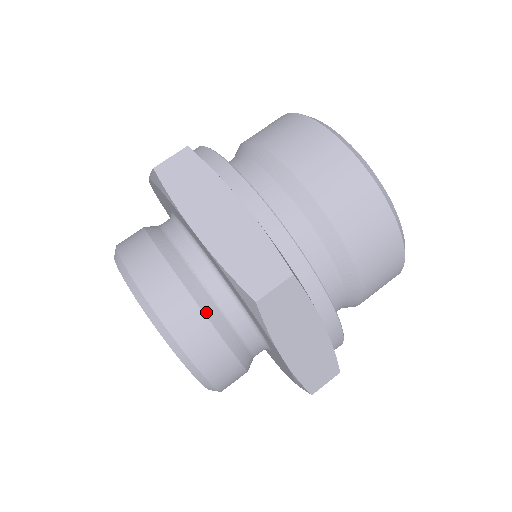
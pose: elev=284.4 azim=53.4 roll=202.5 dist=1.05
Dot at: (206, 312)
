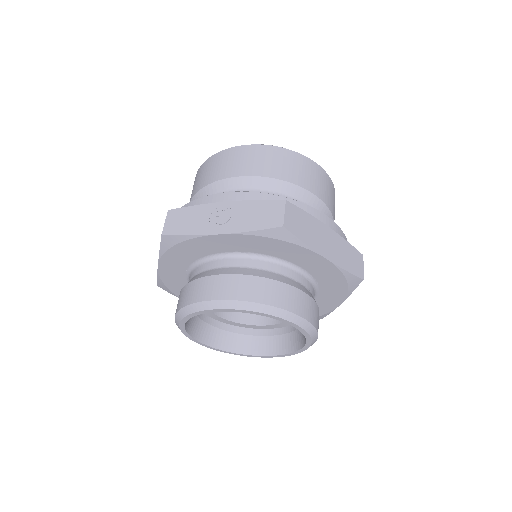
Dot at: occluded
